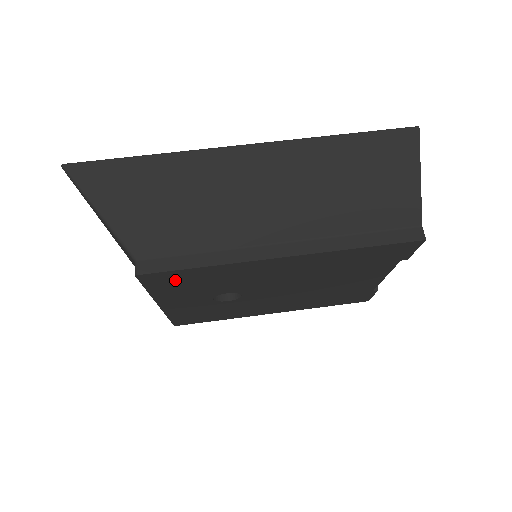
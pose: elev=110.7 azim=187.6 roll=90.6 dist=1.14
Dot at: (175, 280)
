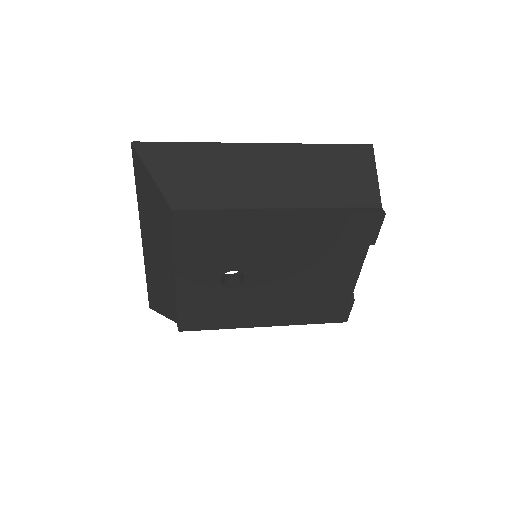
Dot at: (199, 234)
